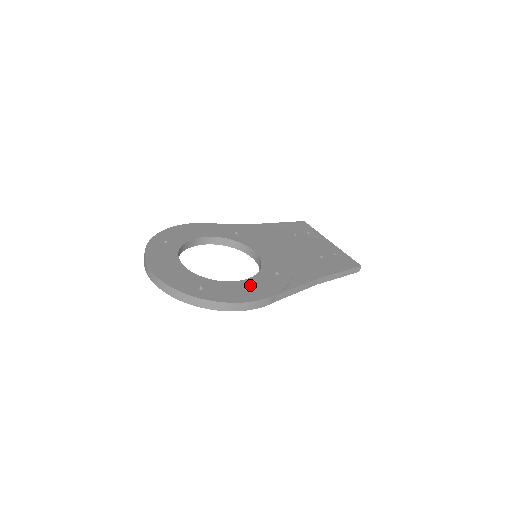
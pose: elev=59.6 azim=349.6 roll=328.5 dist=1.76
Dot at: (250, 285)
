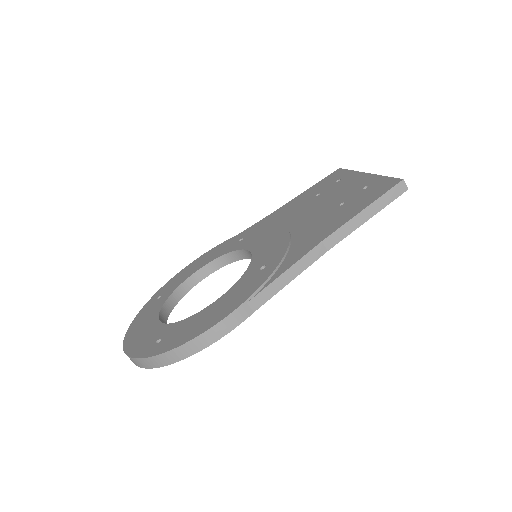
Dot at: (218, 305)
